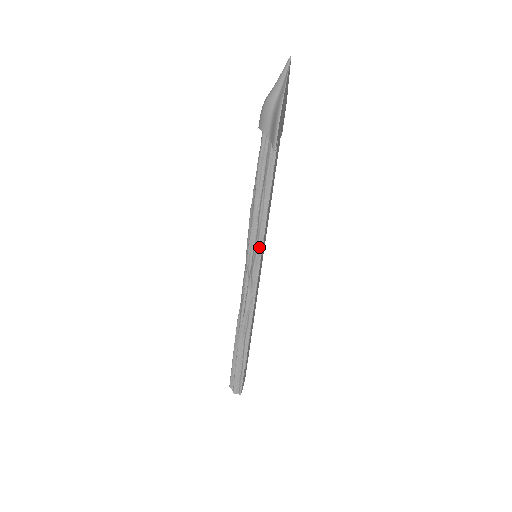
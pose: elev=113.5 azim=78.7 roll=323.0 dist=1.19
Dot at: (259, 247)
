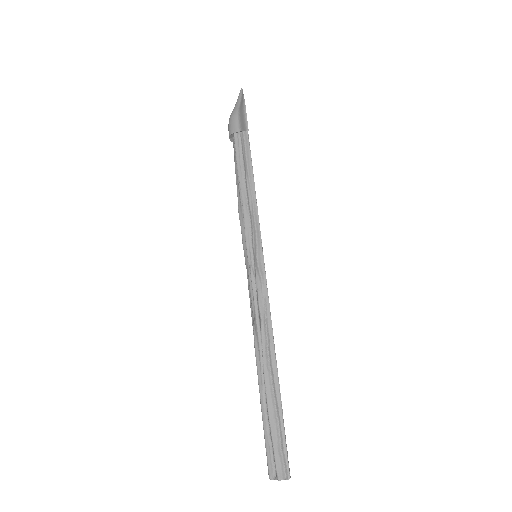
Dot at: (257, 232)
